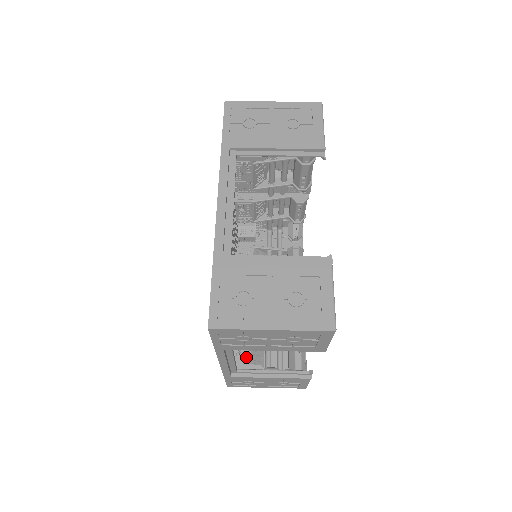
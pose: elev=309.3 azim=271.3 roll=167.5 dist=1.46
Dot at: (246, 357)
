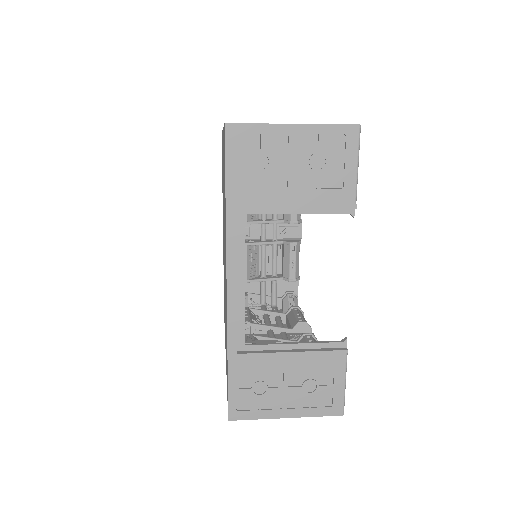
Dot at: occluded
